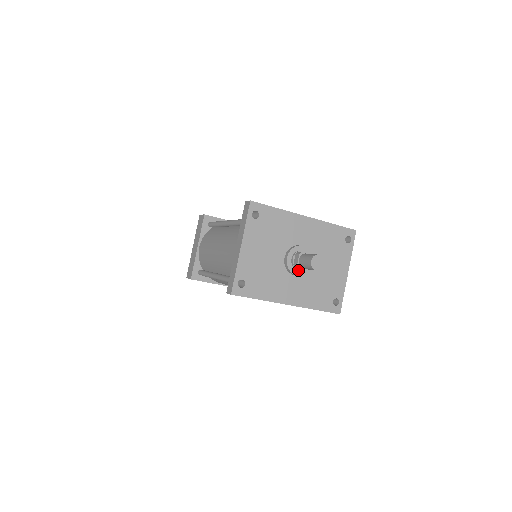
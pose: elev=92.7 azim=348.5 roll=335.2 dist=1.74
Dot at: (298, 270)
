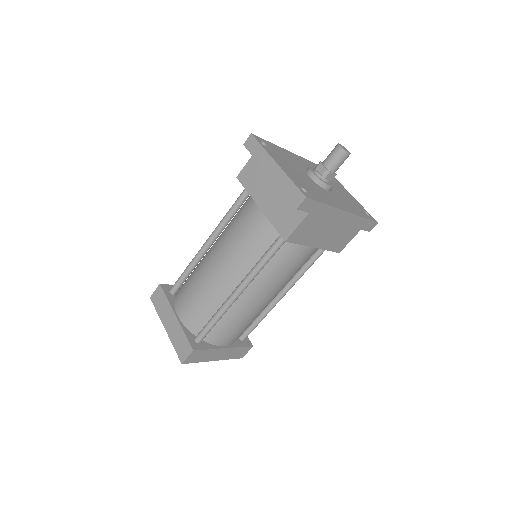
Dot at: (328, 180)
